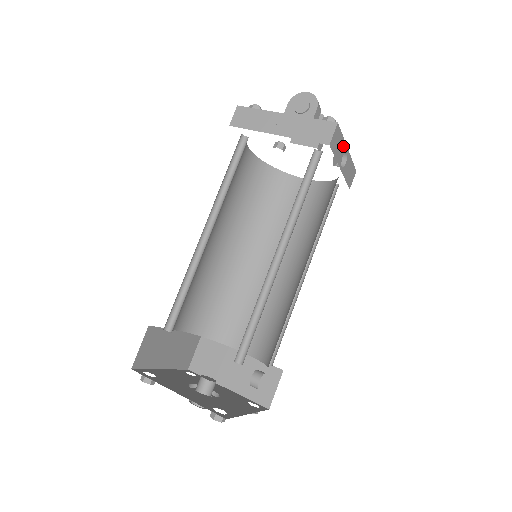
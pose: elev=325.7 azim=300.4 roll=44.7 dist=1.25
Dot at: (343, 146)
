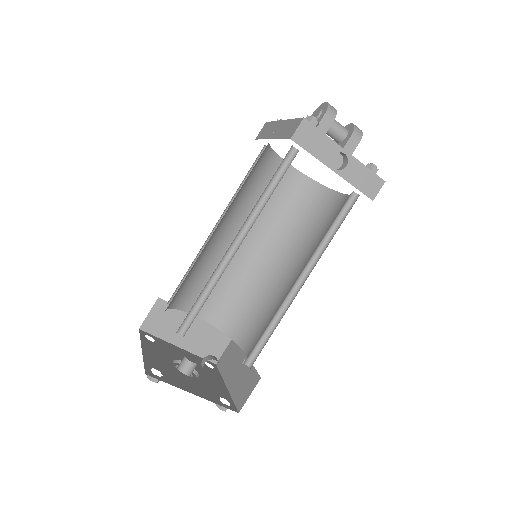
Dot at: (331, 145)
